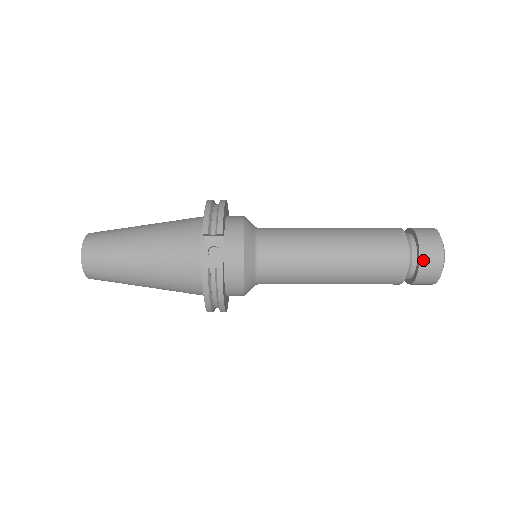
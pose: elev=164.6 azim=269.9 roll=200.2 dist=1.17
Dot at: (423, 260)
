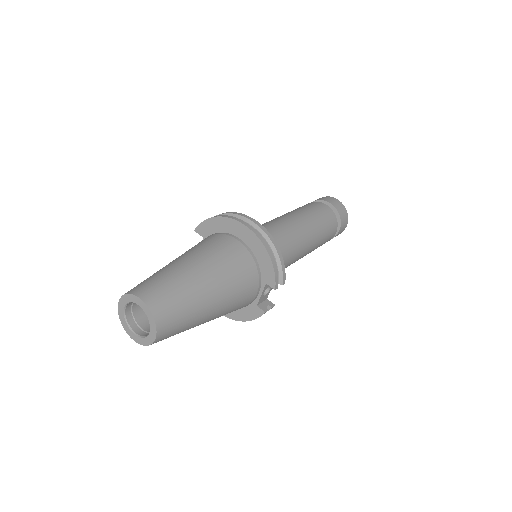
Dot at: (338, 234)
